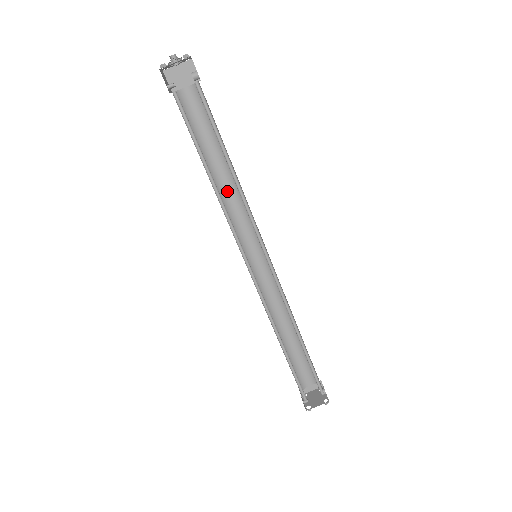
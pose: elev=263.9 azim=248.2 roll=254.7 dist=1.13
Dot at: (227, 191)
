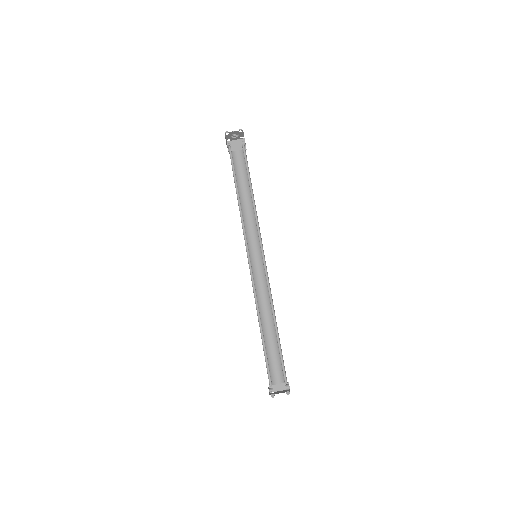
Dot at: (247, 213)
